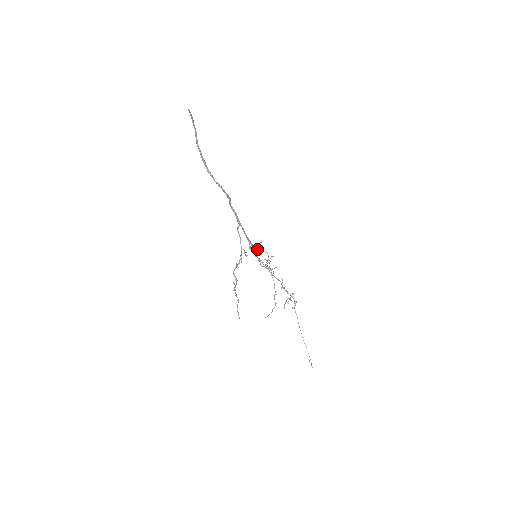
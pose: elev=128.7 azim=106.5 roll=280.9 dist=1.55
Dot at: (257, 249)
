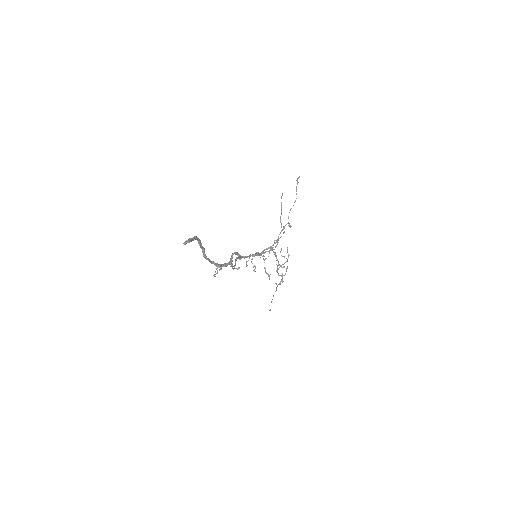
Dot at: (281, 202)
